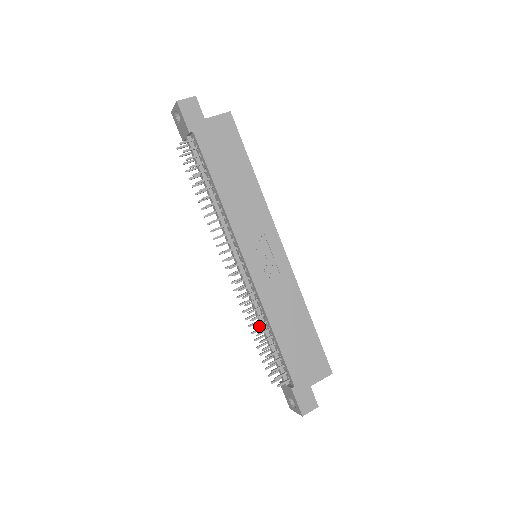
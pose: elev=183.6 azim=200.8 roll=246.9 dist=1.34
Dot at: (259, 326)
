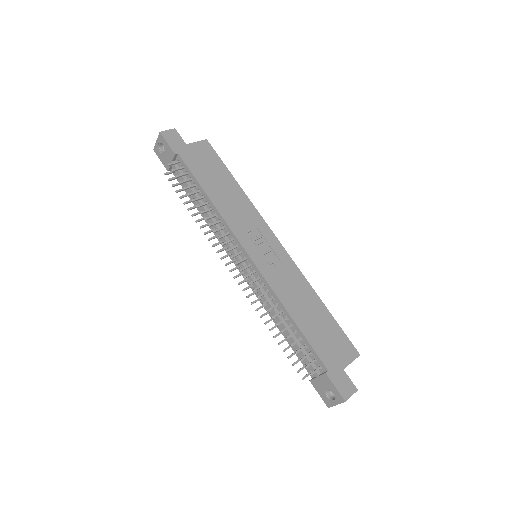
Dot at: (276, 315)
